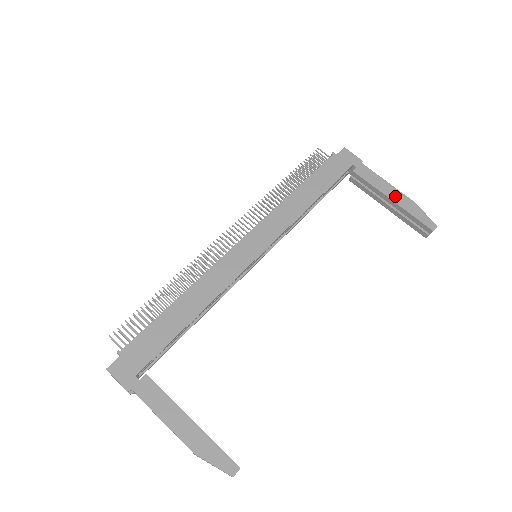
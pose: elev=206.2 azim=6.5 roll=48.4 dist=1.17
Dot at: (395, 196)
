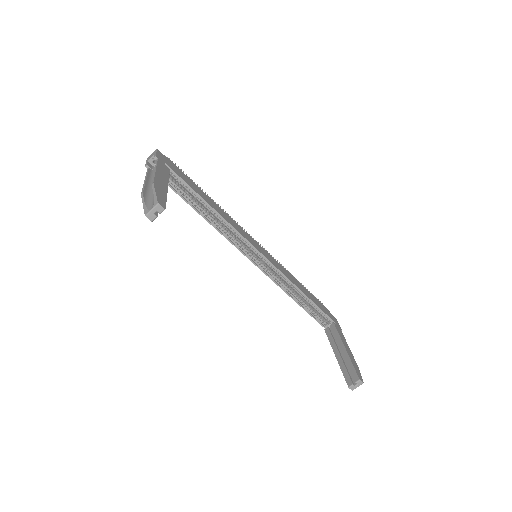
Dot at: (349, 351)
